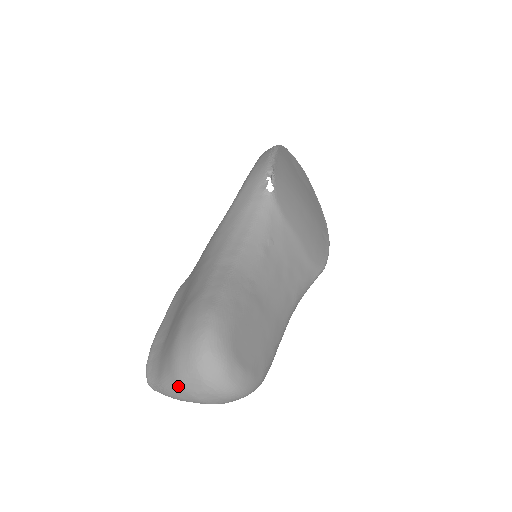
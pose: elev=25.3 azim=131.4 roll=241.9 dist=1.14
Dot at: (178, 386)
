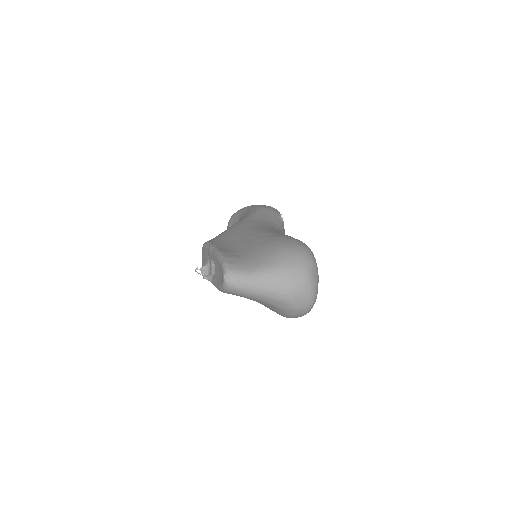
Dot at: (283, 275)
